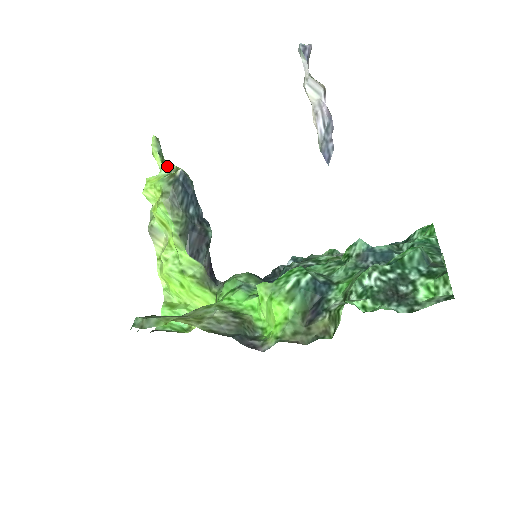
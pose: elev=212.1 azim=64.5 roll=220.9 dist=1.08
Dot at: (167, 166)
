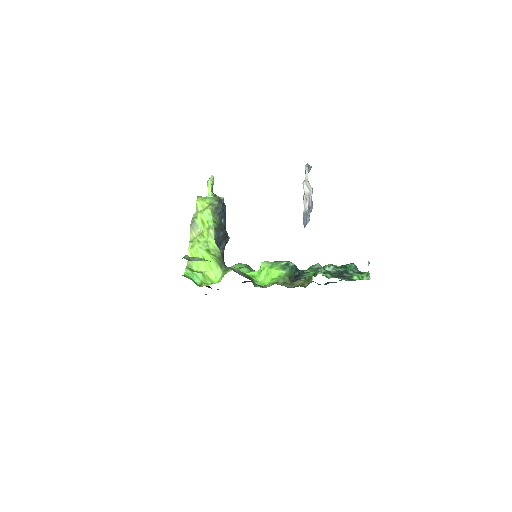
Dot at: (214, 194)
